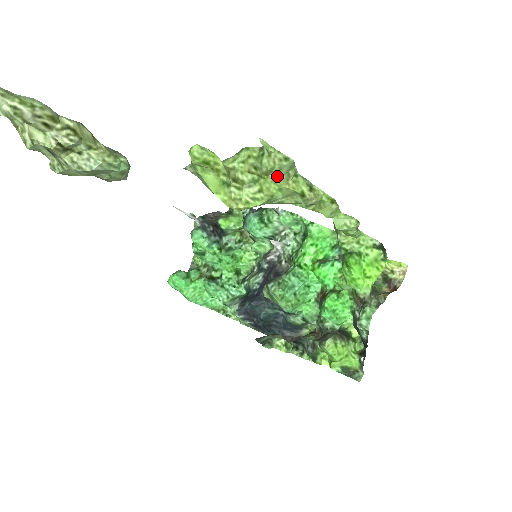
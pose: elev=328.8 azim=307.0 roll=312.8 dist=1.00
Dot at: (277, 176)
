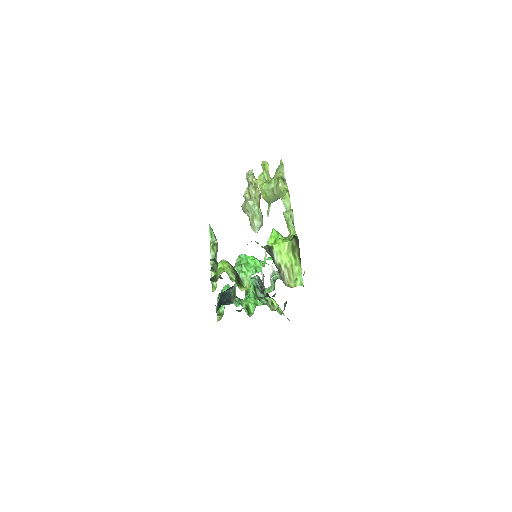
Dot at: (277, 173)
